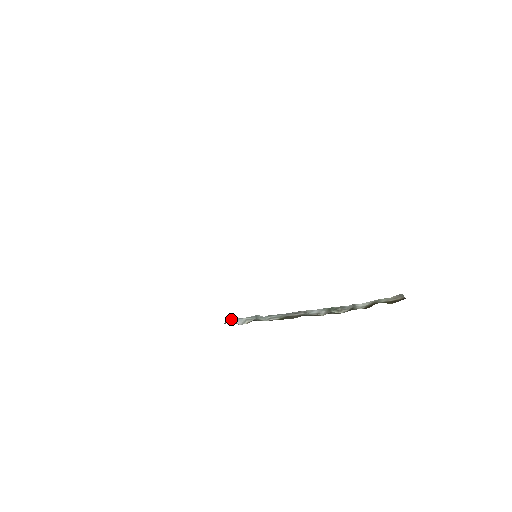
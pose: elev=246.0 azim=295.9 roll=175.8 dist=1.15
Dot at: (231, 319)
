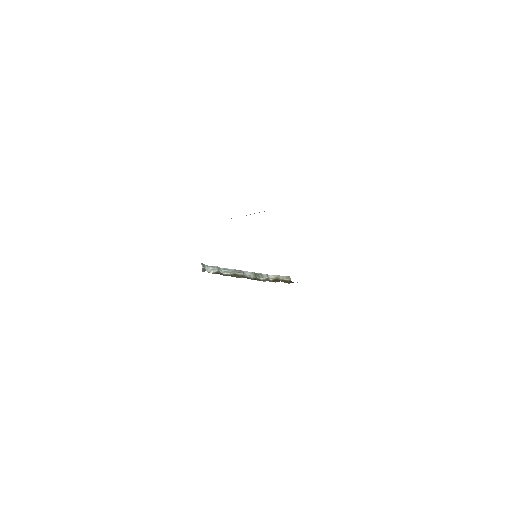
Dot at: (204, 267)
